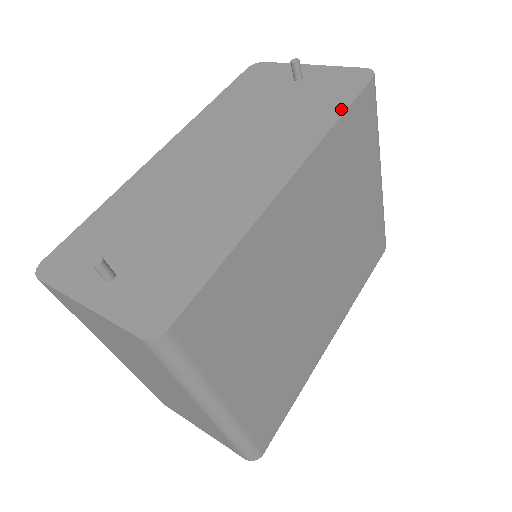
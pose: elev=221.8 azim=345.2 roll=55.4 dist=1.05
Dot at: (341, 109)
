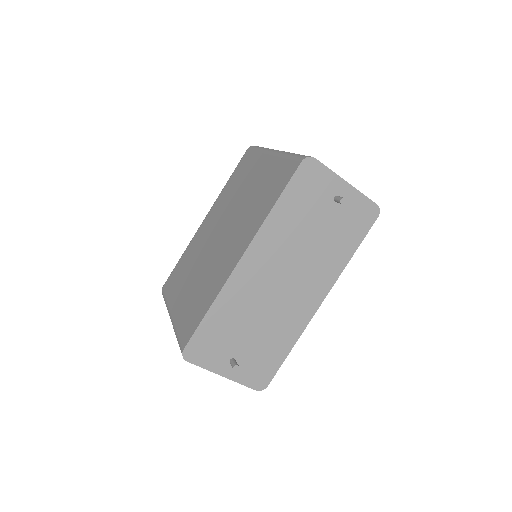
Dot at: (355, 248)
